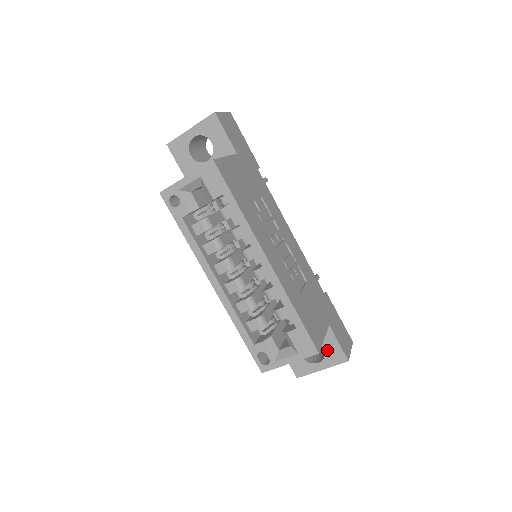
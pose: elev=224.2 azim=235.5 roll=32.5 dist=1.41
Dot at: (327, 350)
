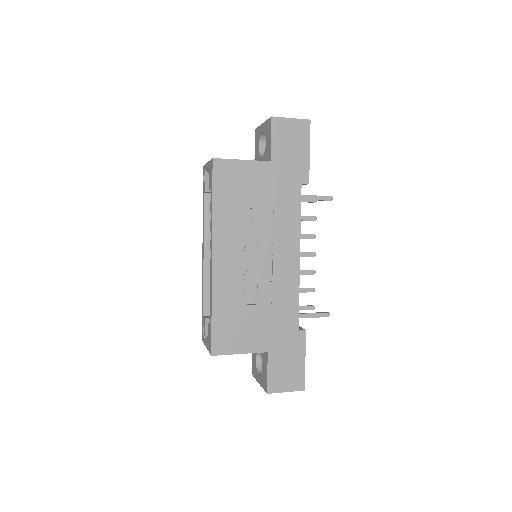
Dot at: (263, 371)
